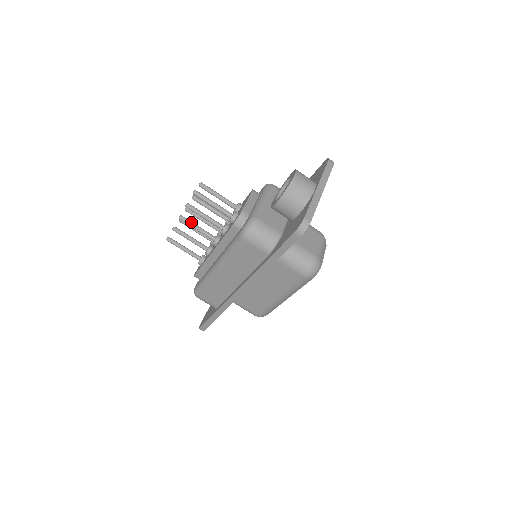
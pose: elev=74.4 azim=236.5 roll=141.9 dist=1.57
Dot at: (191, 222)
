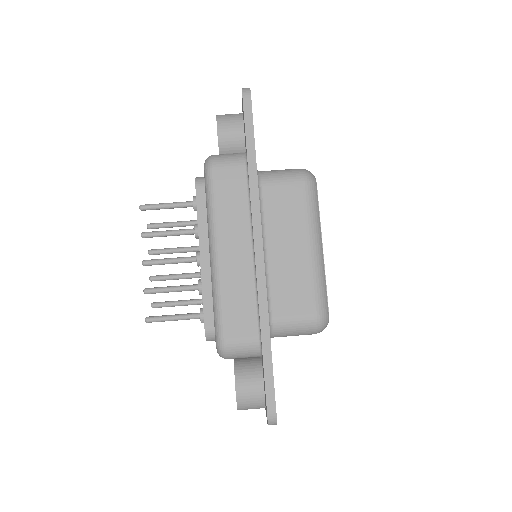
Dot at: (159, 259)
